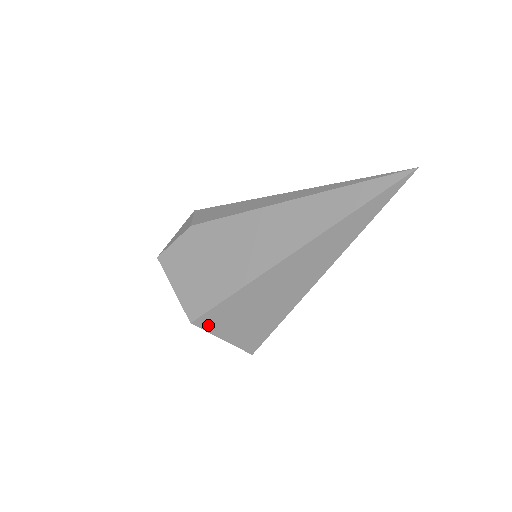
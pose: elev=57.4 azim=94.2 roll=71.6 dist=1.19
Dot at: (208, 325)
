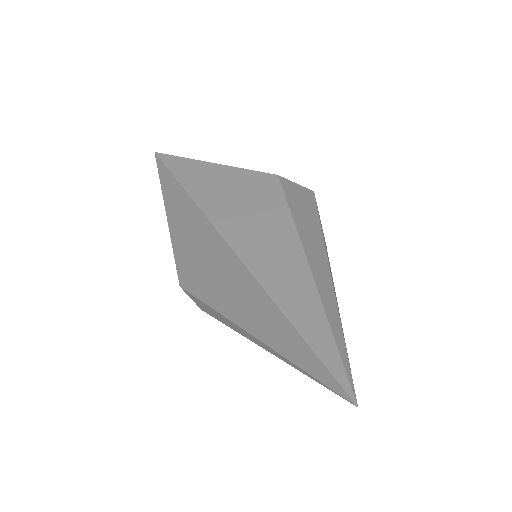
Dot at: occluded
